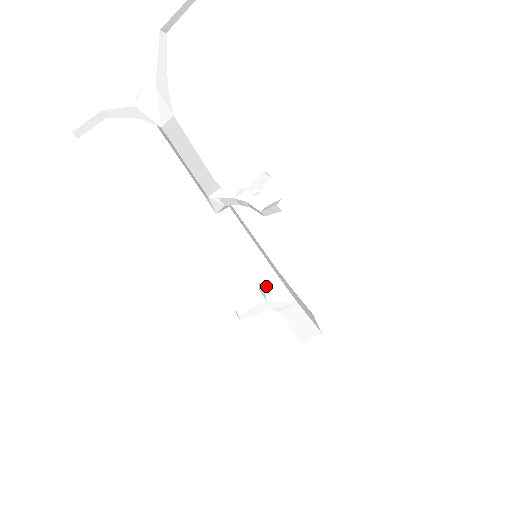
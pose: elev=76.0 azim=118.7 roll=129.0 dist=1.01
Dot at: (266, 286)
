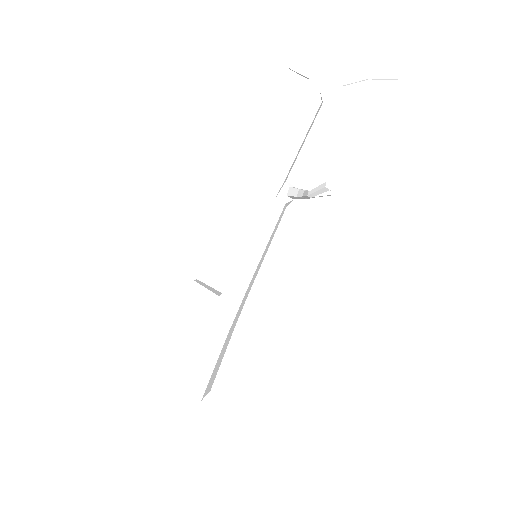
Dot at: (233, 286)
